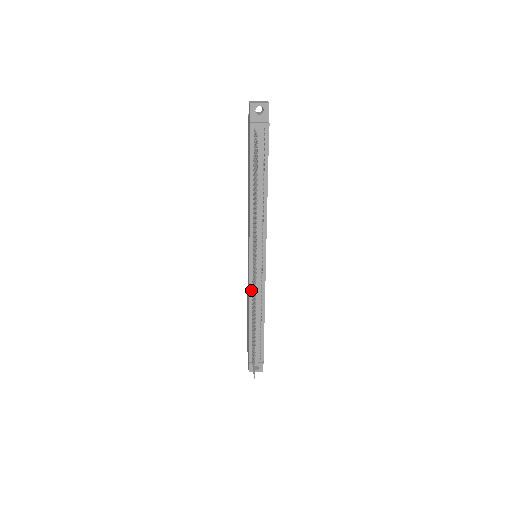
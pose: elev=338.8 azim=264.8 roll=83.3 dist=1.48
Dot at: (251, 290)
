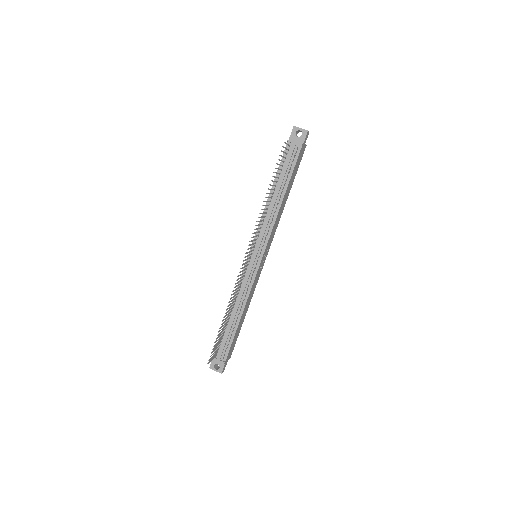
Dot at: occluded
